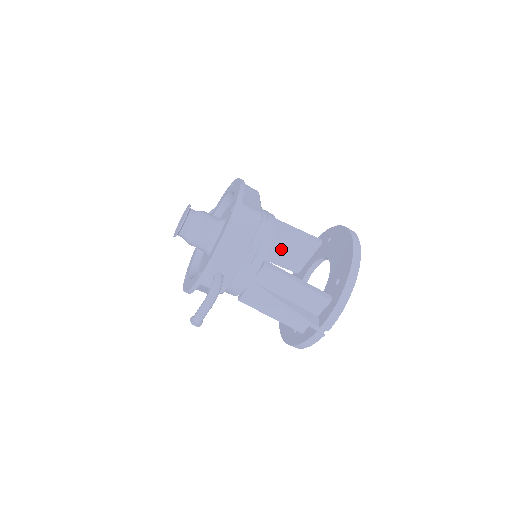
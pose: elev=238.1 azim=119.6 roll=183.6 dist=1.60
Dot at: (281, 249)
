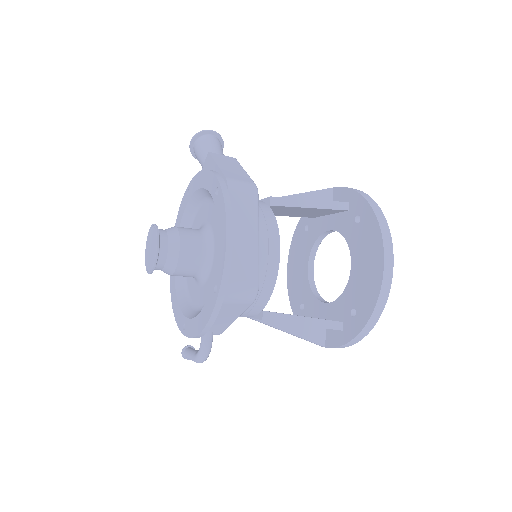
Dot at: (292, 212)
